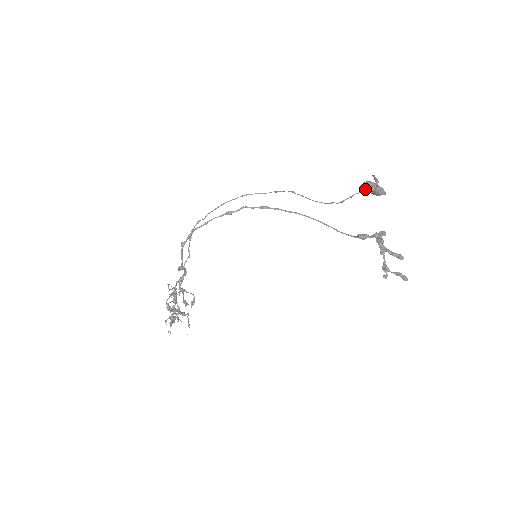
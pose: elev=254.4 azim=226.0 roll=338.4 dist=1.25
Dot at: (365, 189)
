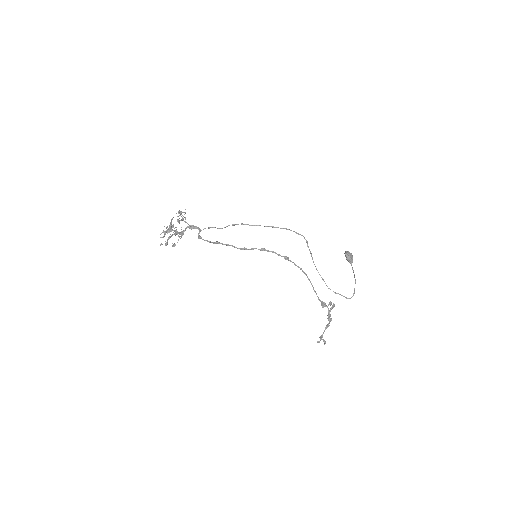
Dot at: (345, 255)
